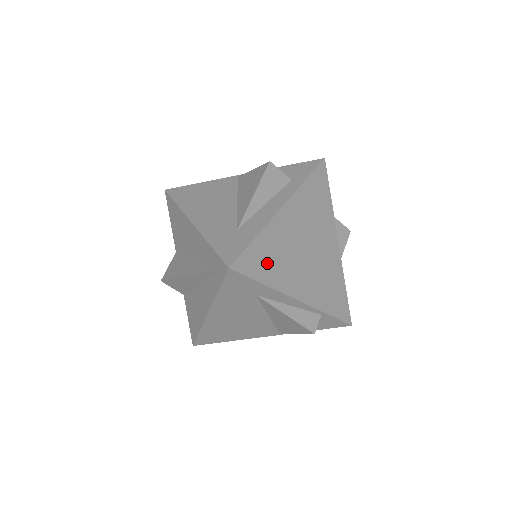
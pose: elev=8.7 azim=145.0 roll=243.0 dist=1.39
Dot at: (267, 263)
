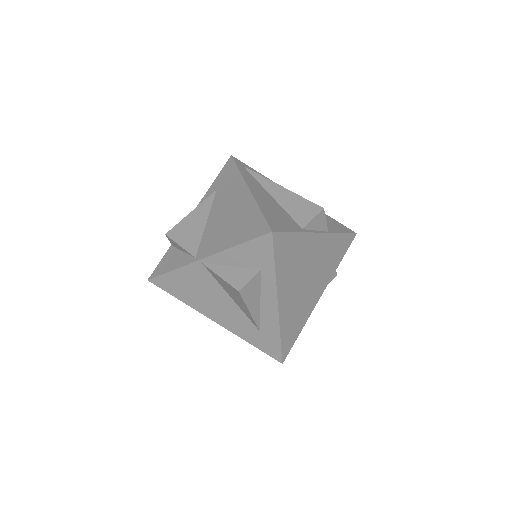
Dot at: (294, 328)
